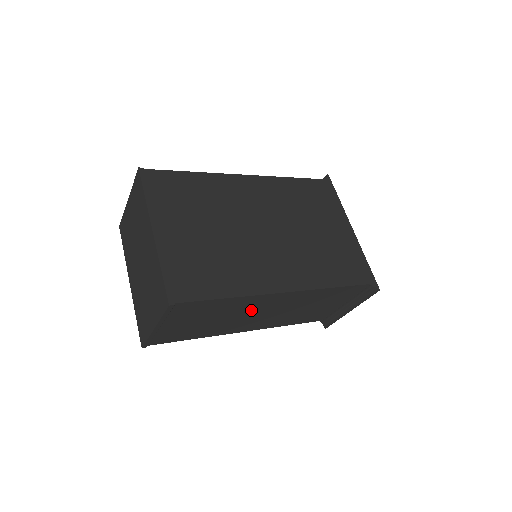
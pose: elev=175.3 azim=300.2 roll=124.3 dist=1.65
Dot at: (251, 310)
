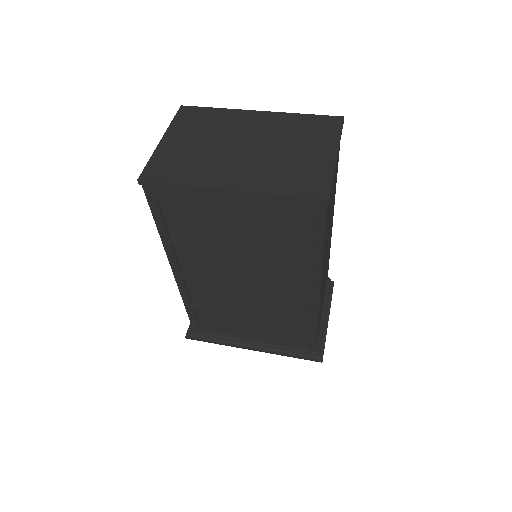
Dot at: (330, 226)
